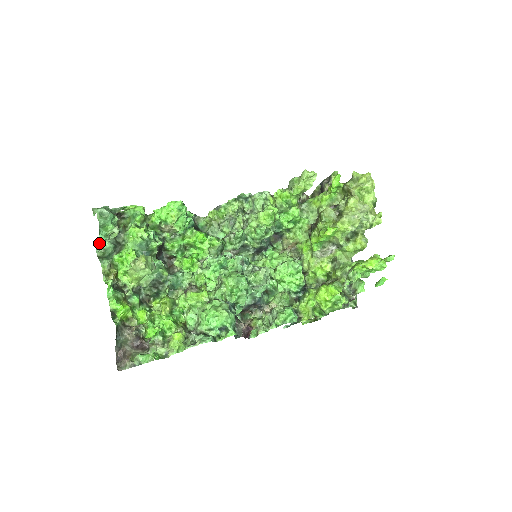
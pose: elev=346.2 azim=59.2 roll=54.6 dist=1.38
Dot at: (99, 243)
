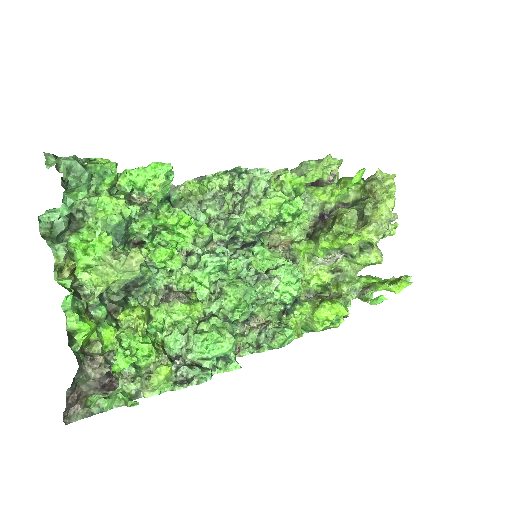
Dot at: (45, 213)
